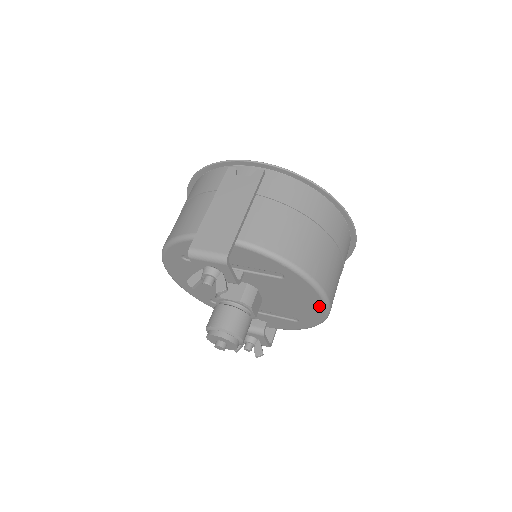
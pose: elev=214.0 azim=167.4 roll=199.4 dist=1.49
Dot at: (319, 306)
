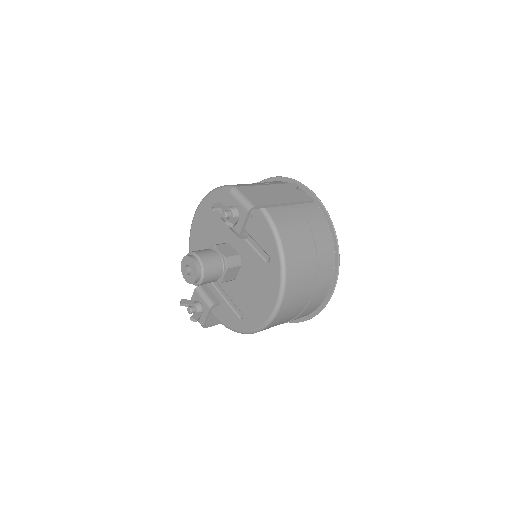
Dot at: (269, 308)
